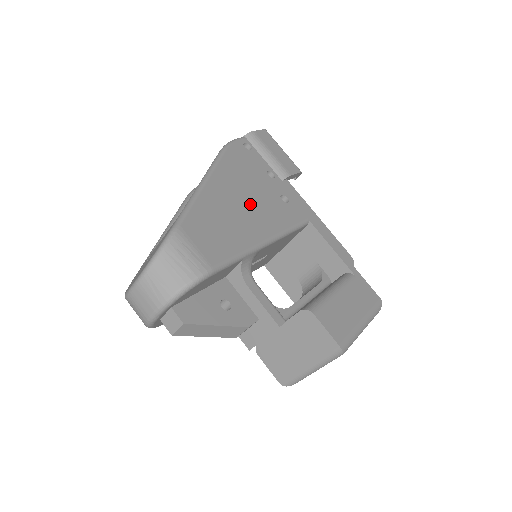
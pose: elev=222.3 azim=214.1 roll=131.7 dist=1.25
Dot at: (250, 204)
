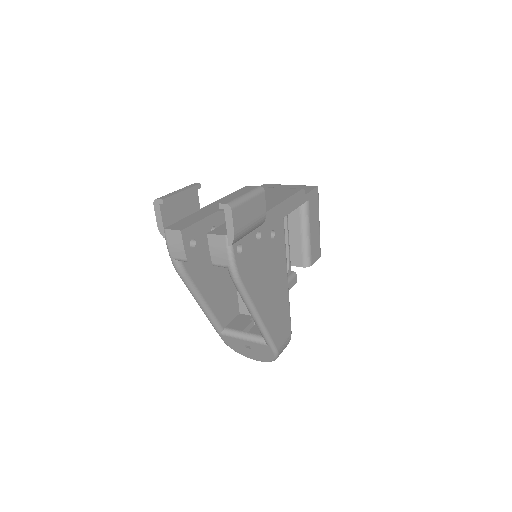
Dot at: (273, 281)
